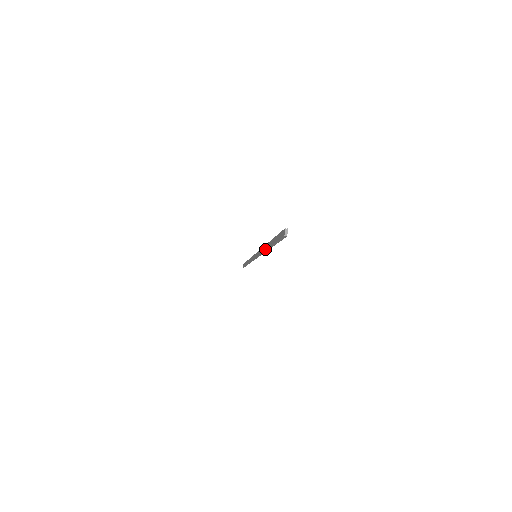
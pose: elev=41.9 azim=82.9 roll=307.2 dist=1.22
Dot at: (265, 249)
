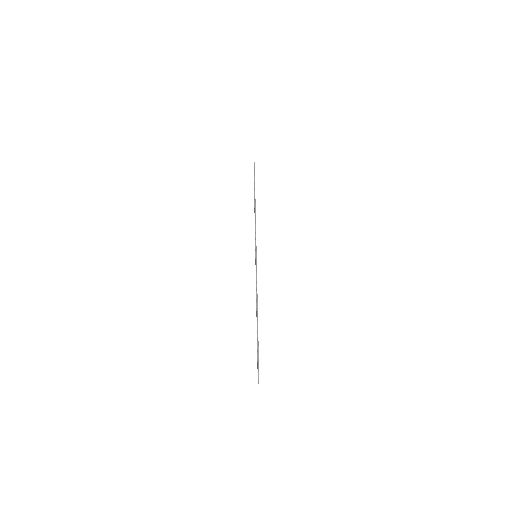
Dot at: (256, 313)
